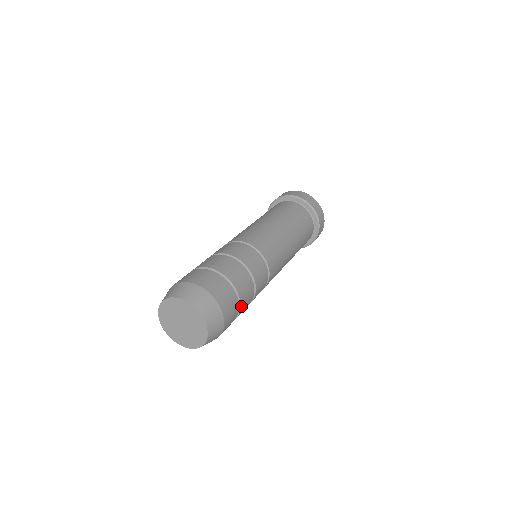
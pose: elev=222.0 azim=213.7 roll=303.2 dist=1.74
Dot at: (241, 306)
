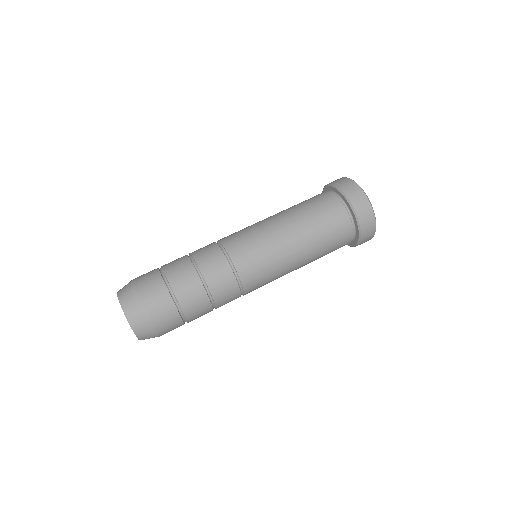
Dot at: (184, 310)
